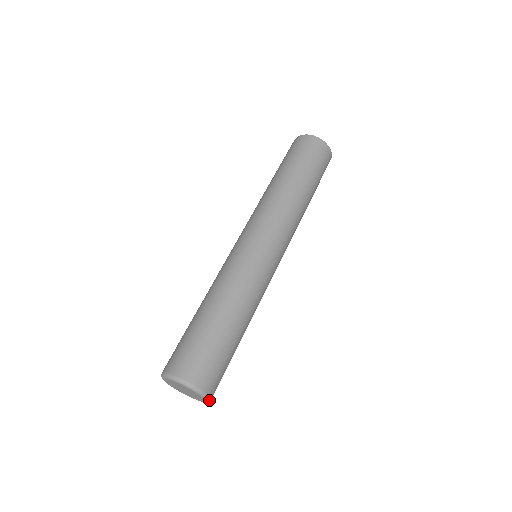
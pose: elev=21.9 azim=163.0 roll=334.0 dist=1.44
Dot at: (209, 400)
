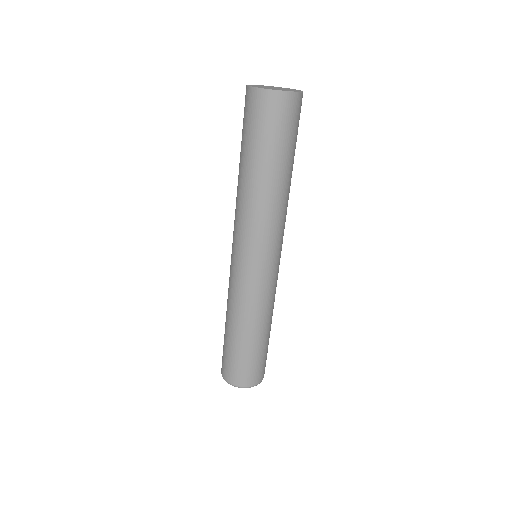
Dot at: occluded
